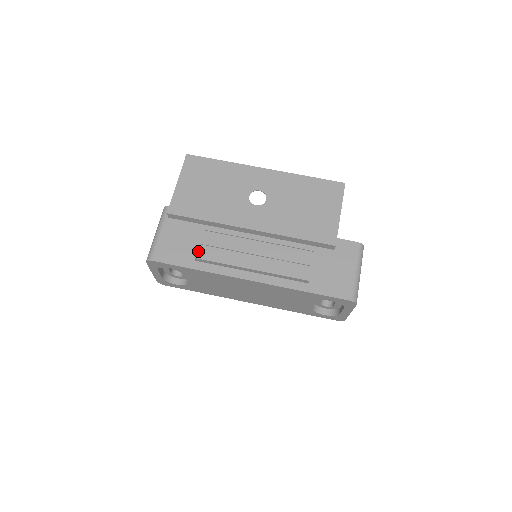
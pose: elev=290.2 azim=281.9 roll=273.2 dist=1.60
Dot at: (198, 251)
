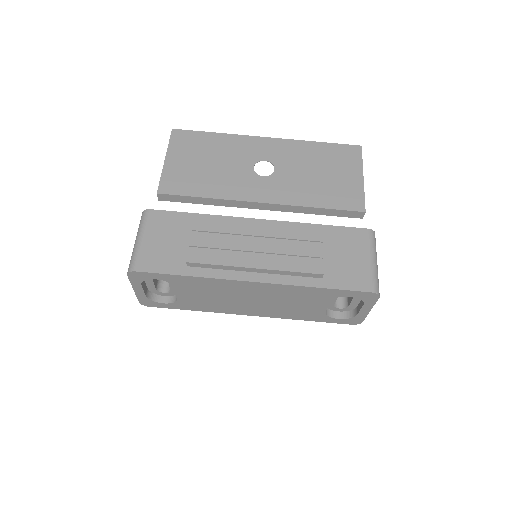
Dot at: (189, 254)
